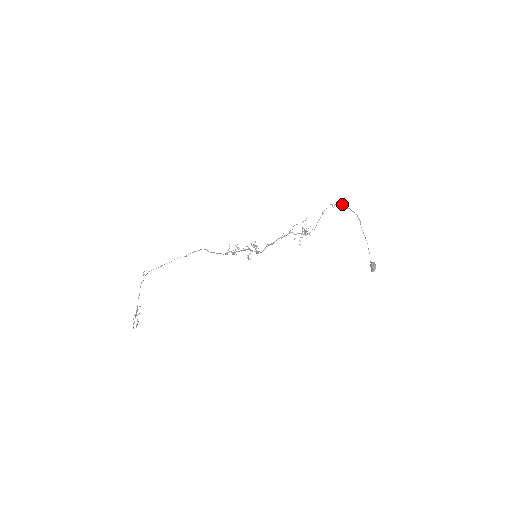
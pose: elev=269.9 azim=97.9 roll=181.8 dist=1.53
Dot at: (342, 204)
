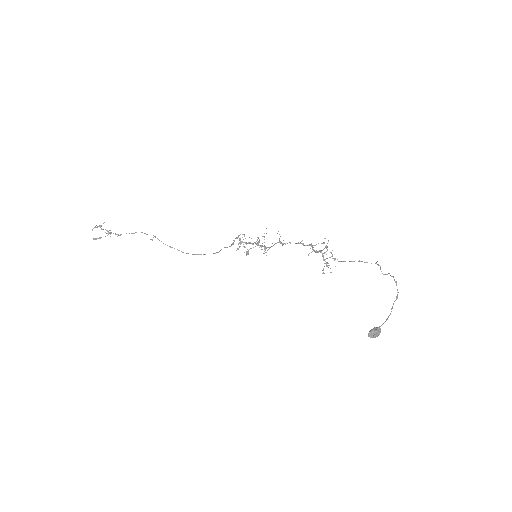
Dot at: (388, 273)
